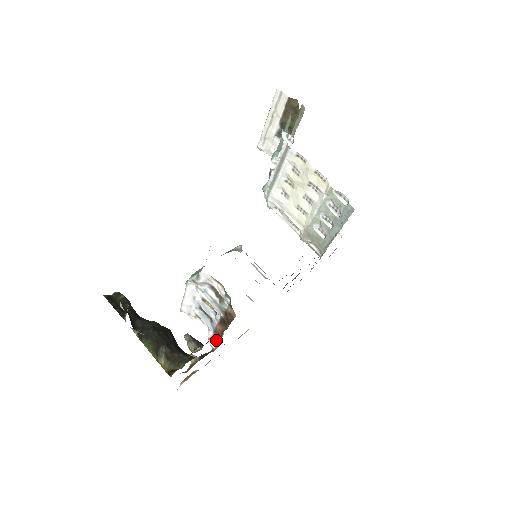
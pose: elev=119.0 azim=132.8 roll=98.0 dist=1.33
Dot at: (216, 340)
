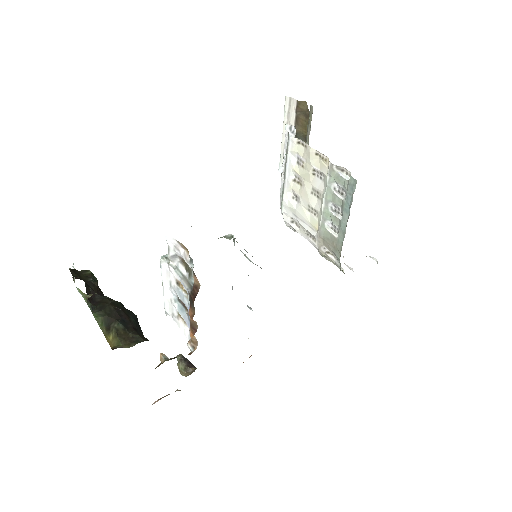
Dot at: (194, 340)
